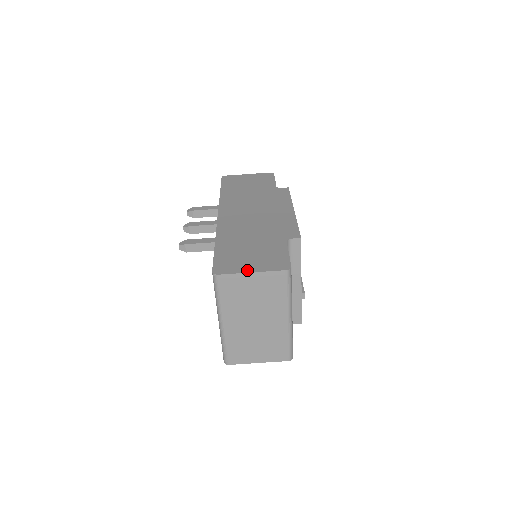
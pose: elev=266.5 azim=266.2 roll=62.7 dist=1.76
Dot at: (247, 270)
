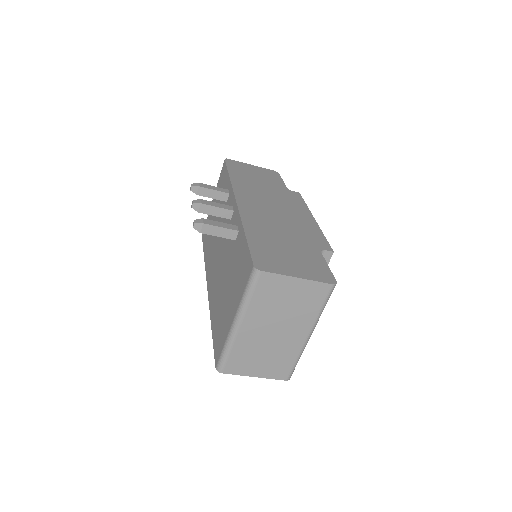
Dot at: (292, 274)
